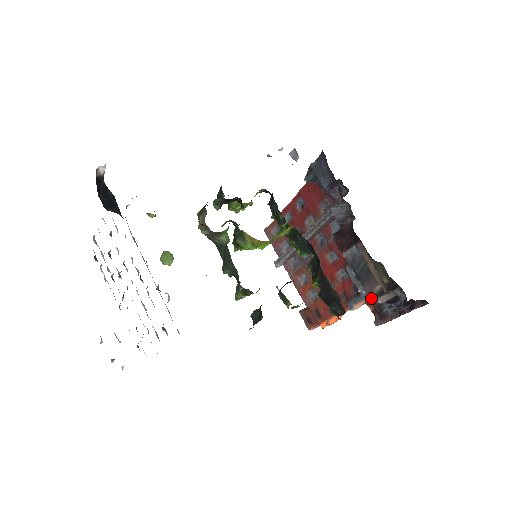
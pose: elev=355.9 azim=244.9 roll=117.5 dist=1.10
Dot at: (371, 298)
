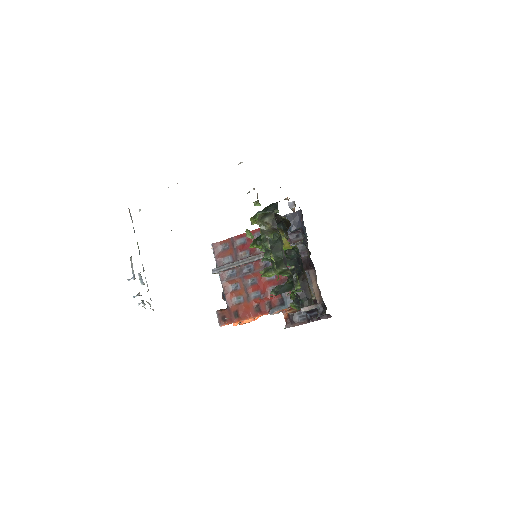
Dot at: (290, 309)
